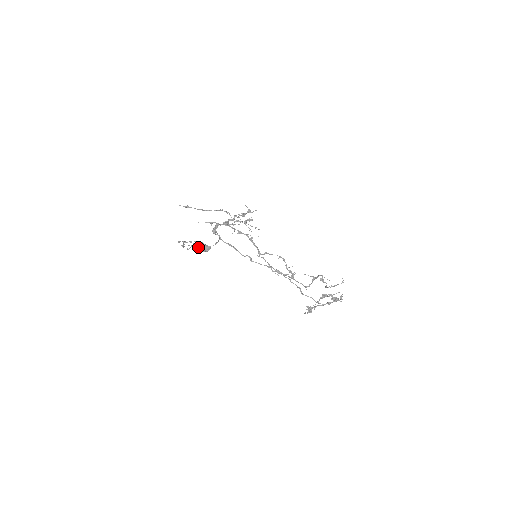
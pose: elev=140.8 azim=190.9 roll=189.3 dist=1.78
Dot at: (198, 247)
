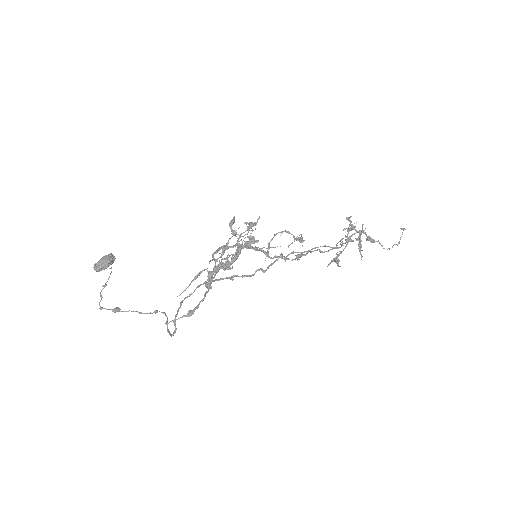
Dot at: (98, 271)
